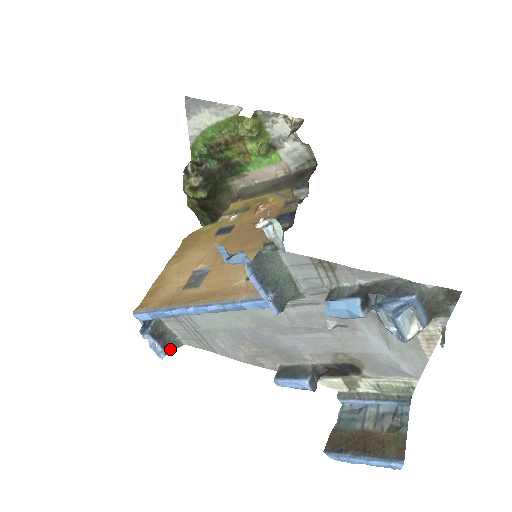
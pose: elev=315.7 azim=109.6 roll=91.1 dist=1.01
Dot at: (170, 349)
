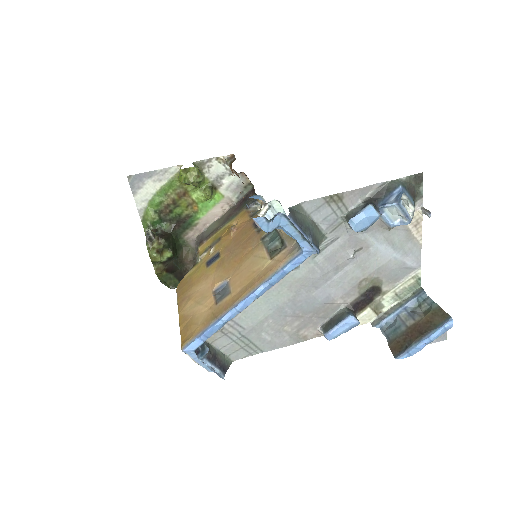
Dot at: (225, 369)
